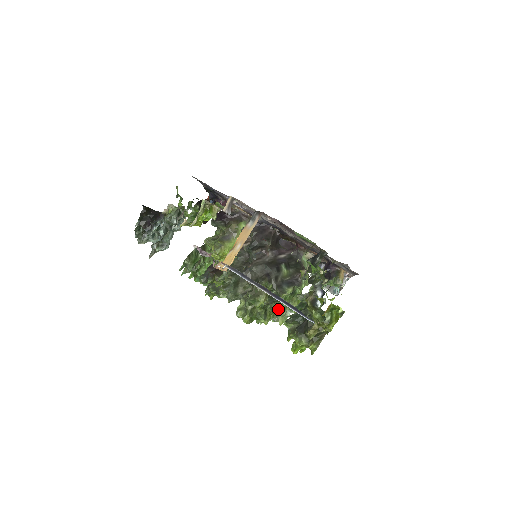
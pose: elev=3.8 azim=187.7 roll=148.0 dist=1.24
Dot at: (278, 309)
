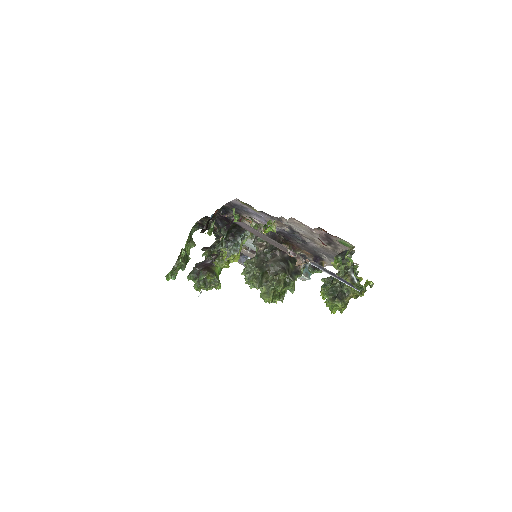
Dot at: (283, 292)
